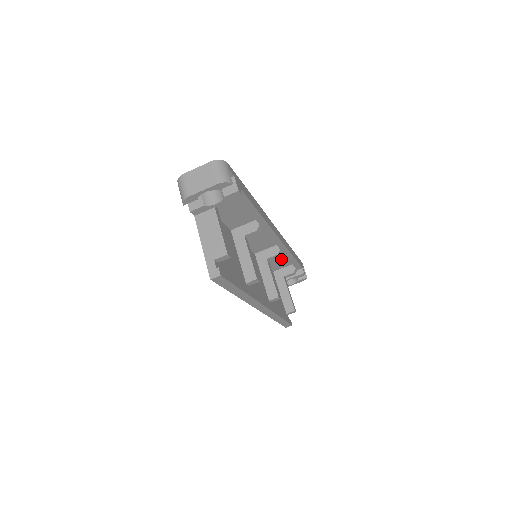
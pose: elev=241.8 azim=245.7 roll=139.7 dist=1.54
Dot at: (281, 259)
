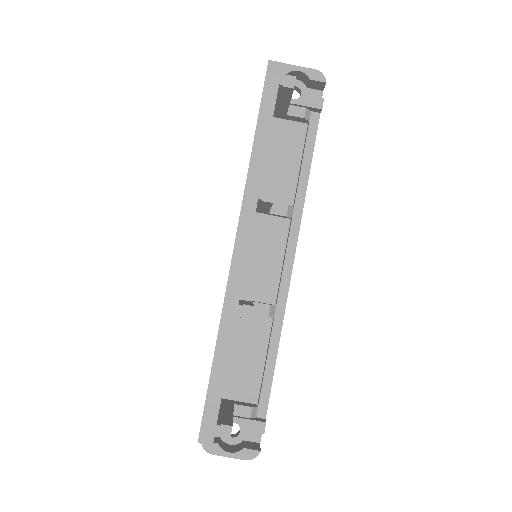
Dot at: (252, 363)
